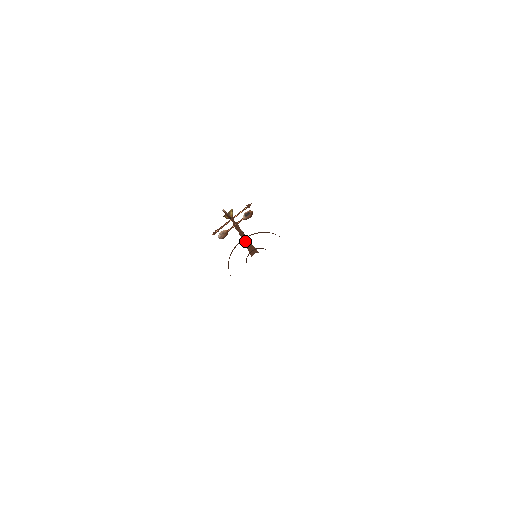
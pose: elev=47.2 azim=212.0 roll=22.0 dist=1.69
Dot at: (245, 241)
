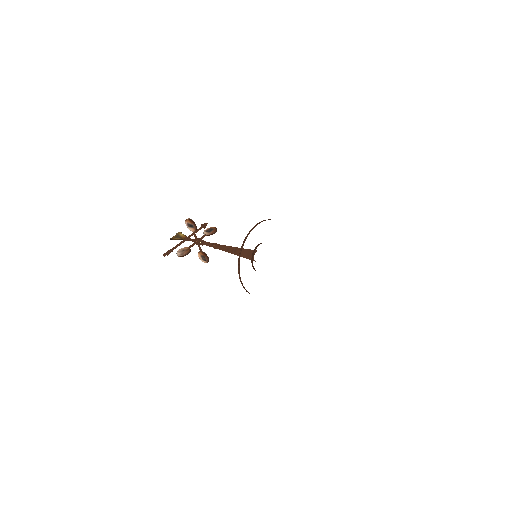
Dot at: (230, 247)
